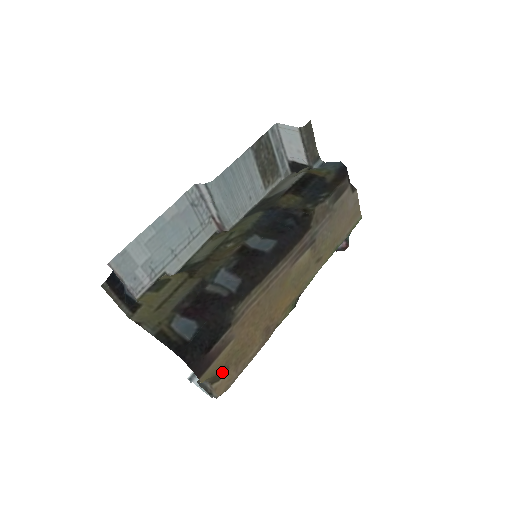
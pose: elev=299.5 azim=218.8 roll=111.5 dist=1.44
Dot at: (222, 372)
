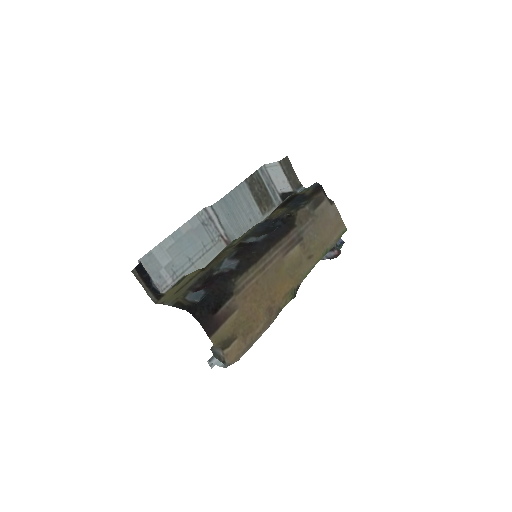
Dot at: (231, 339)
